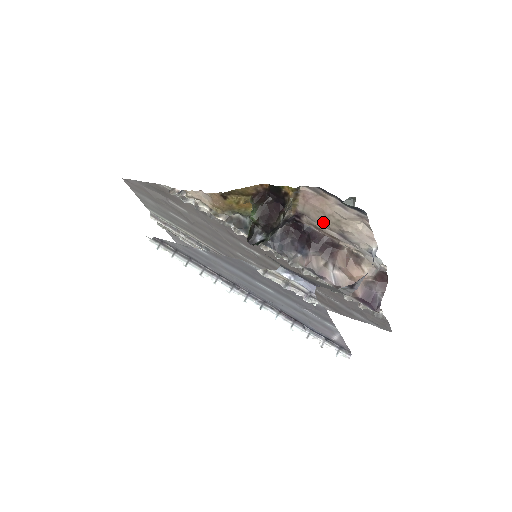
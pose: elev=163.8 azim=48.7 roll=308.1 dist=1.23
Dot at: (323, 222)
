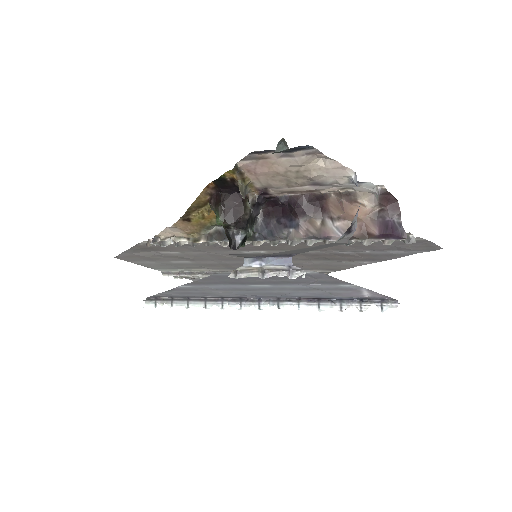
Dot at: (288, 183)
